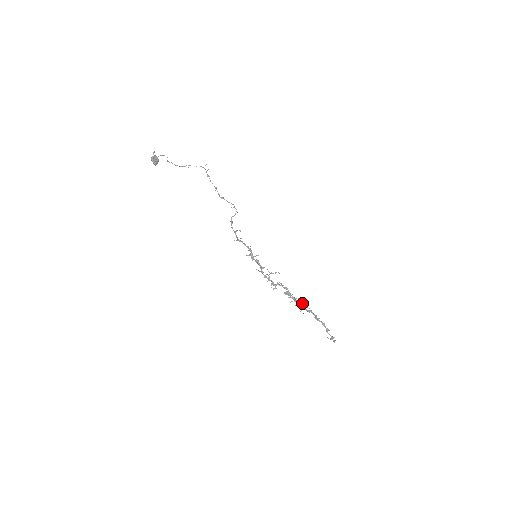
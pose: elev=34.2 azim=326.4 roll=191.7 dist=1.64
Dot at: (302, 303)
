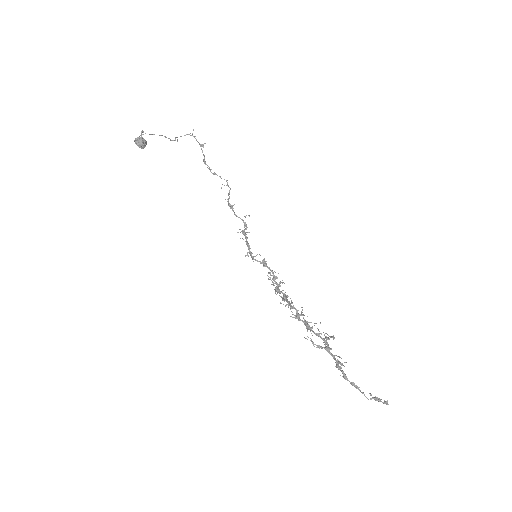
Dot at: occluded
